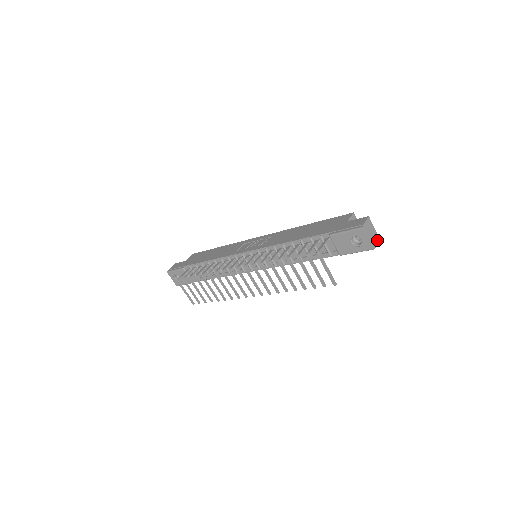
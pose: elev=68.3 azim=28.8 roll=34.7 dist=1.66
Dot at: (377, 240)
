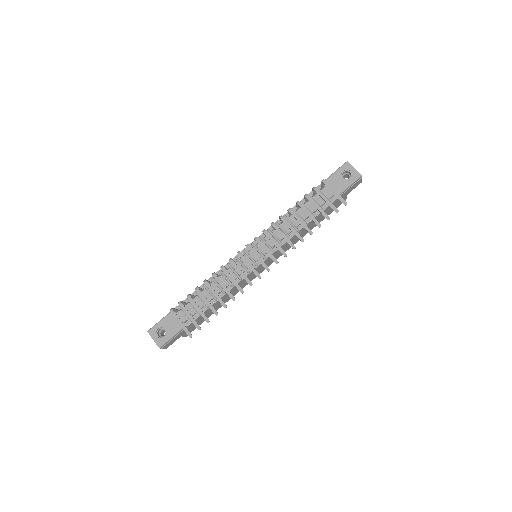
Dot at: occluded
